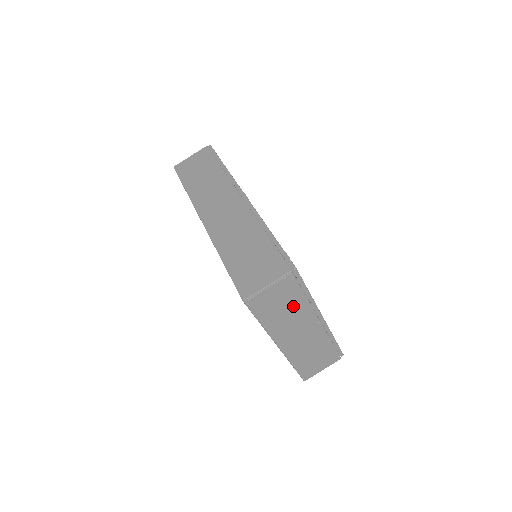
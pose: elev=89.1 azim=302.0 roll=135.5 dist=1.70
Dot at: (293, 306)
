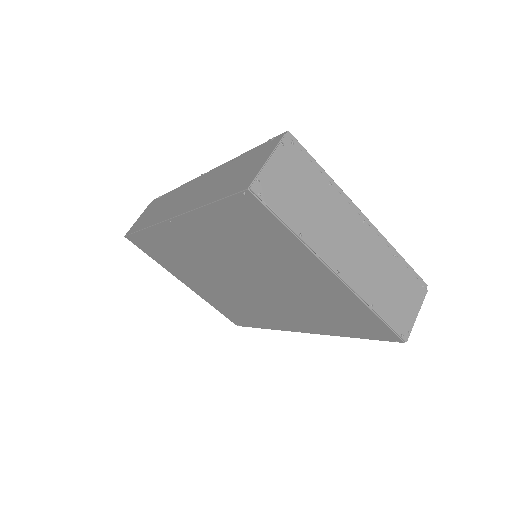
Dot at: (317, 194)
